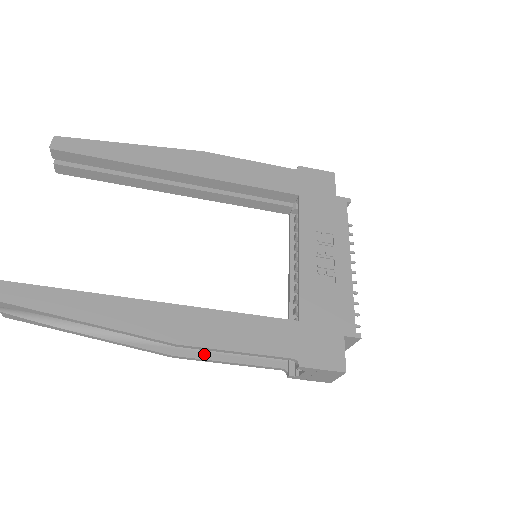
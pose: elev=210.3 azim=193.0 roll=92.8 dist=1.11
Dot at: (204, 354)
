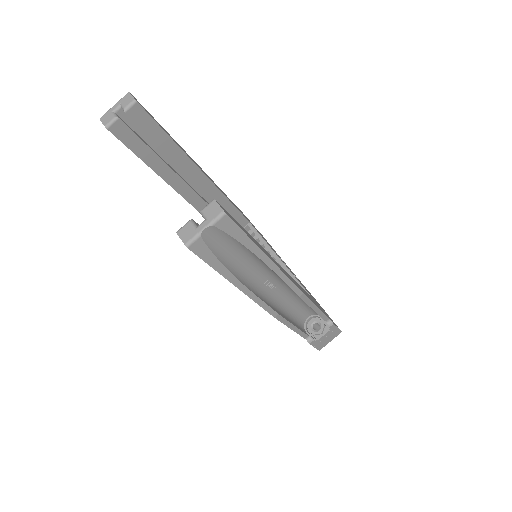
Dot at: (285, 317)
